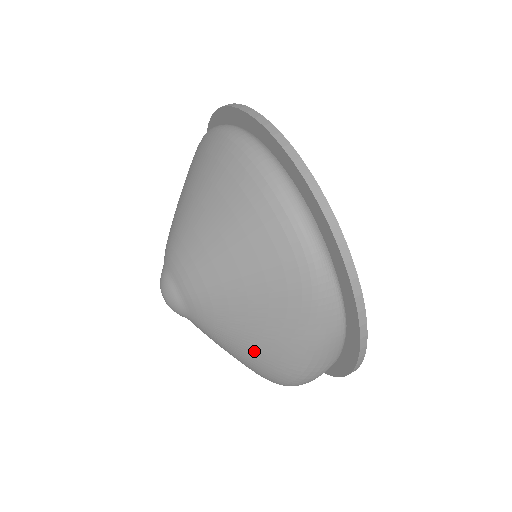
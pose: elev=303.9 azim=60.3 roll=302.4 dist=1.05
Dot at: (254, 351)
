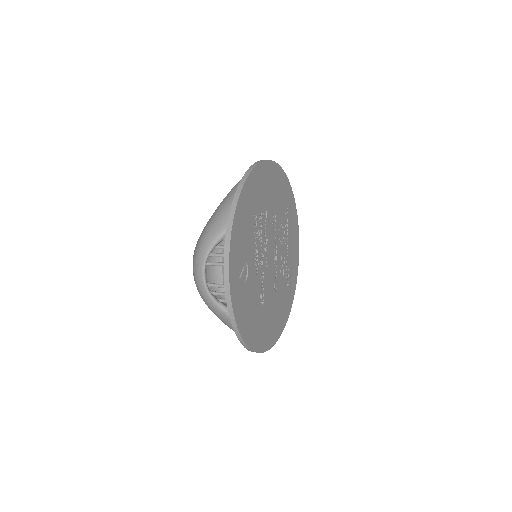
Dot at: occluded
